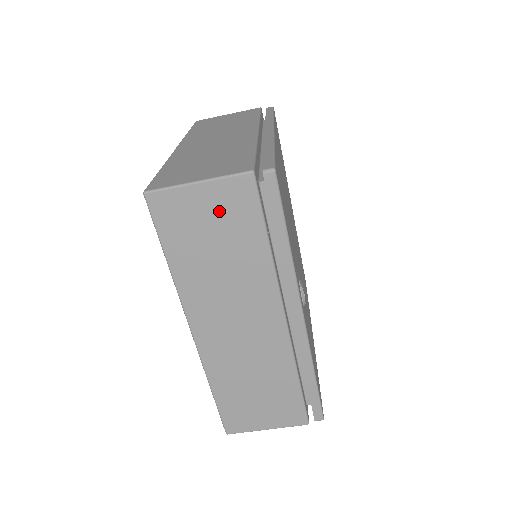
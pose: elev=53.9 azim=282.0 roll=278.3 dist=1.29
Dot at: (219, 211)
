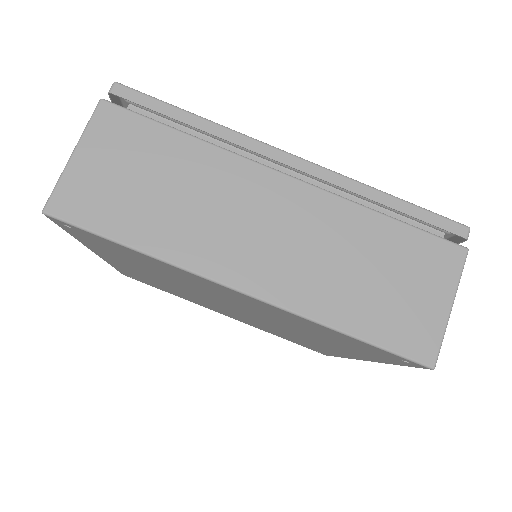
Dot at: (116, 155)
